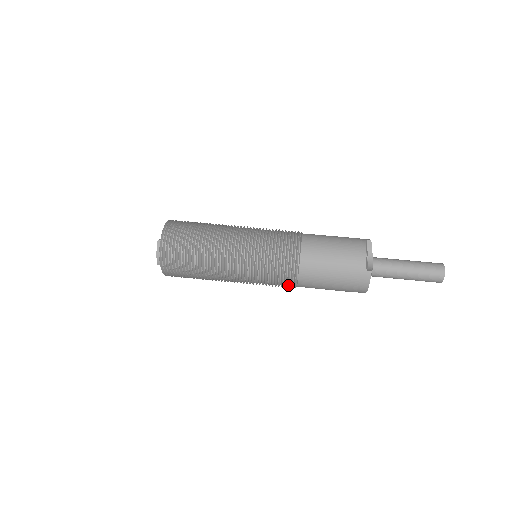
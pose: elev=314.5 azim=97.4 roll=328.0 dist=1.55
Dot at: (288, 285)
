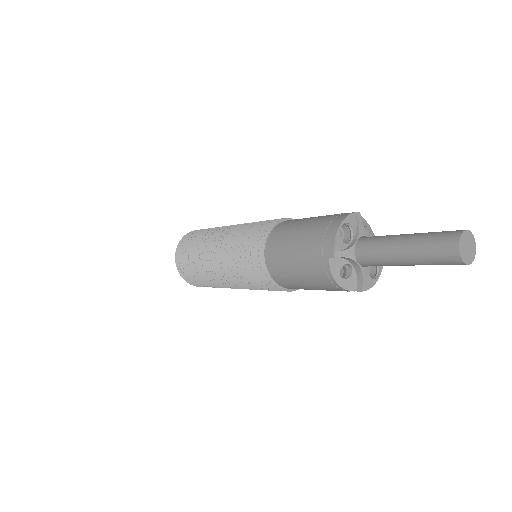
Dot at: (261, 233)
